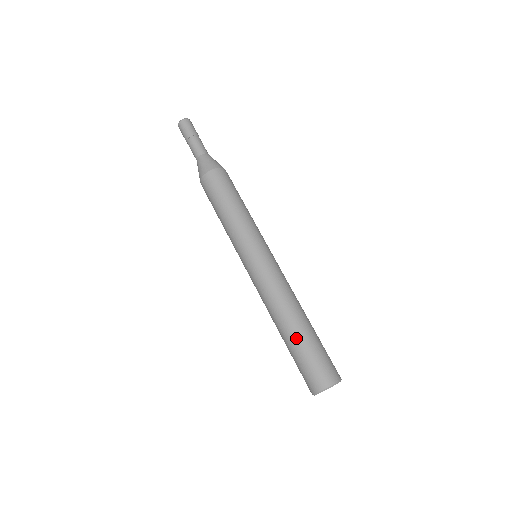
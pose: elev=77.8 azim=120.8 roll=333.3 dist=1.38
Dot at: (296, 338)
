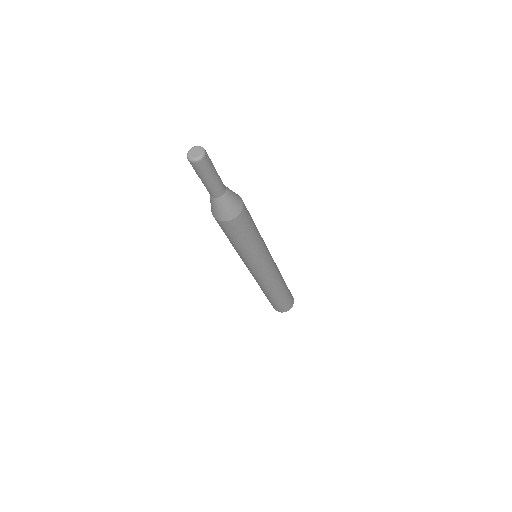
Dot at: (275, 299)
